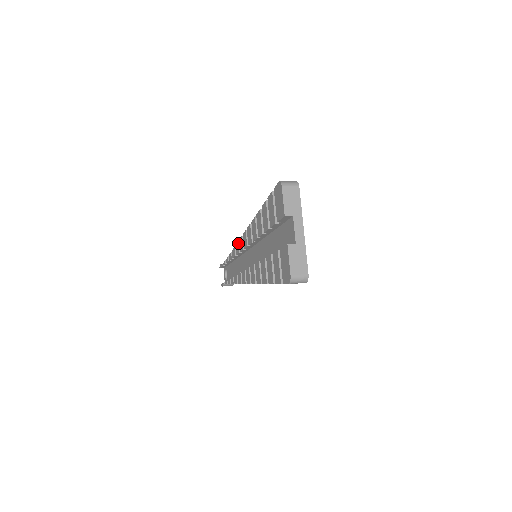
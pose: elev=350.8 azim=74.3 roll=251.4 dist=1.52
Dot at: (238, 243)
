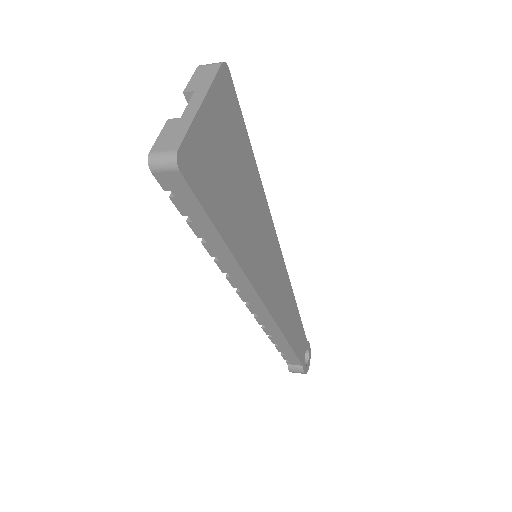
Dot at: occluded
